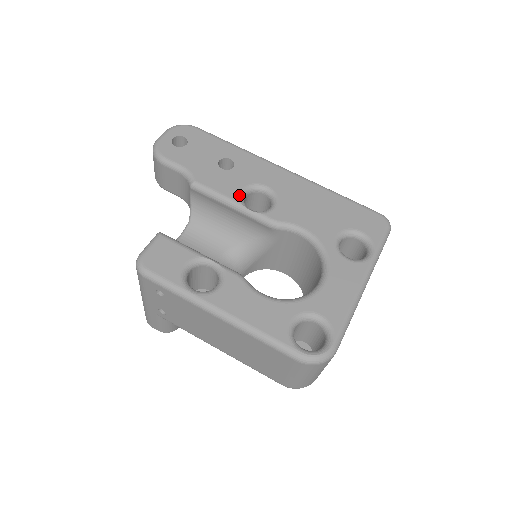
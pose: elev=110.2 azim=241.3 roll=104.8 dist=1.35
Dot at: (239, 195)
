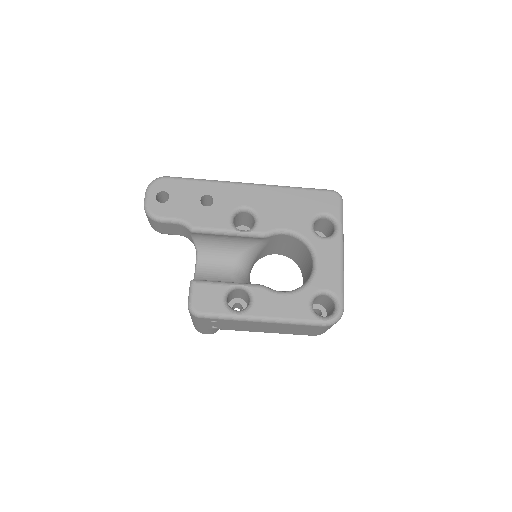
Dot at: (230, 223)
